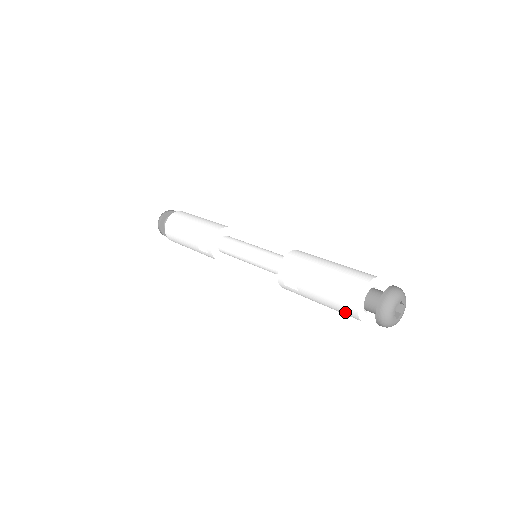
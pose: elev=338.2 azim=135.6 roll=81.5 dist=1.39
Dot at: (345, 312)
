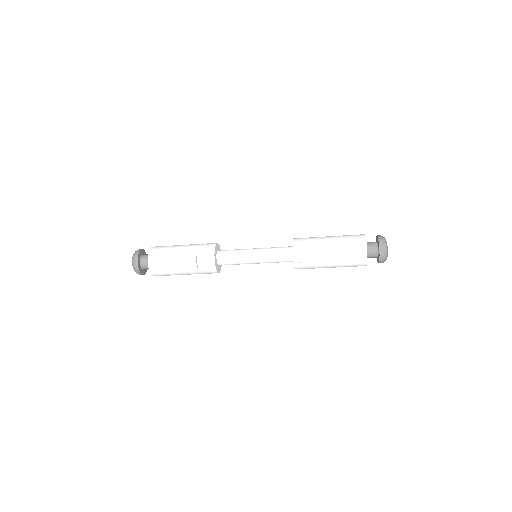
Dot at: (355, 264)
